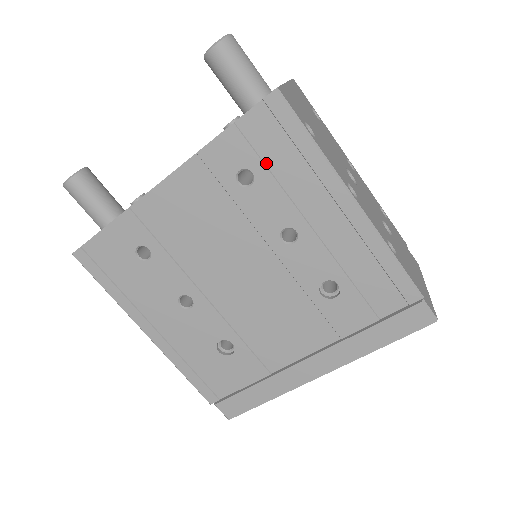
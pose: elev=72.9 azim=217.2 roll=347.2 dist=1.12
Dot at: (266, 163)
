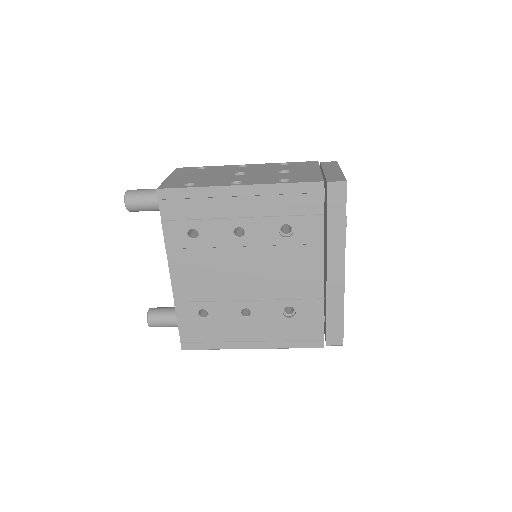
Dot at: (191, 219)
